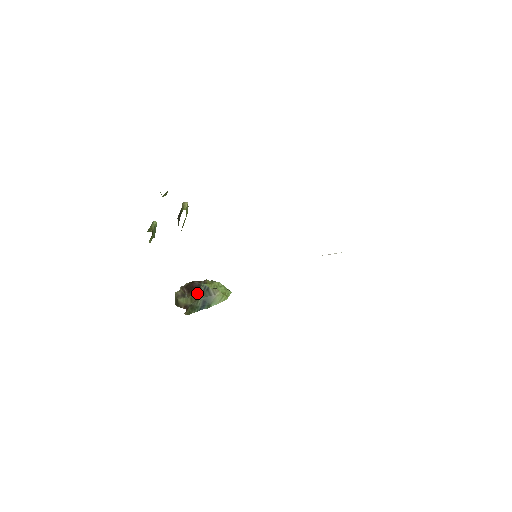
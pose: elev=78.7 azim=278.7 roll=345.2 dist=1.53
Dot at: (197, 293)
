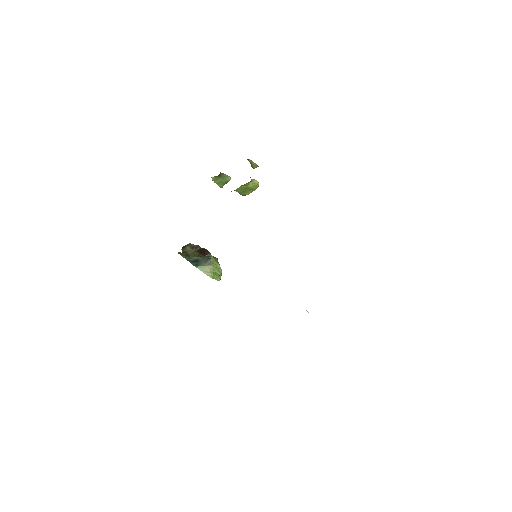
Dot at: occluded
